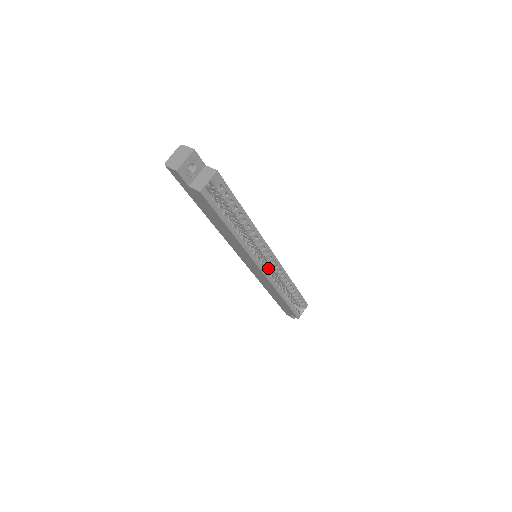
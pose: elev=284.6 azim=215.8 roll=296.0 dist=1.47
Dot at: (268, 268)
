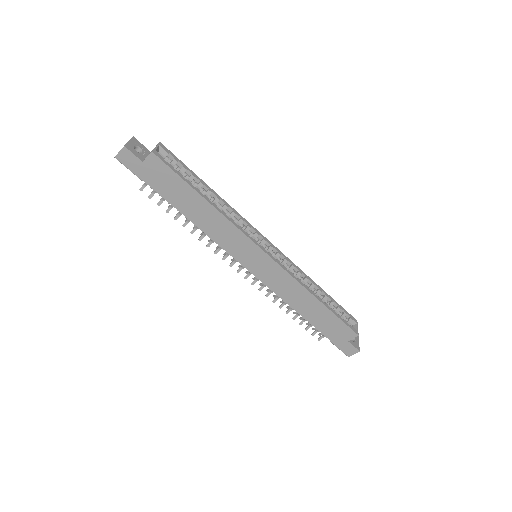
Dot at: occluded
